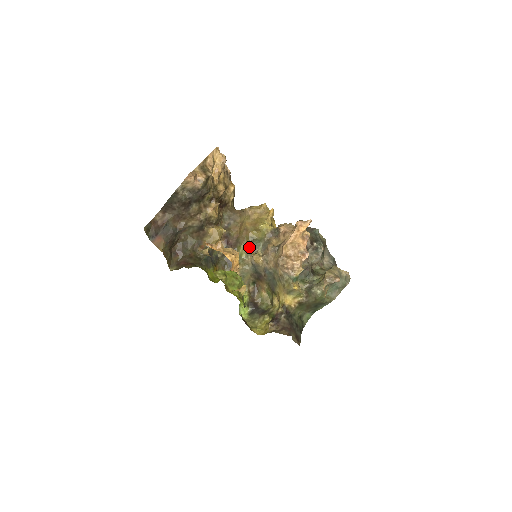
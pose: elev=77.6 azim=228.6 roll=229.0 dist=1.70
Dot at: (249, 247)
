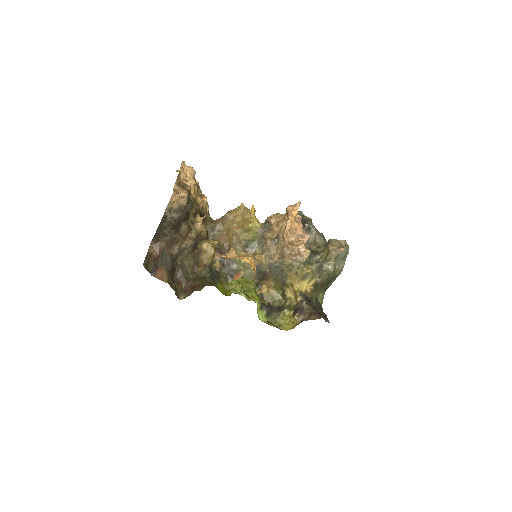
Dot at: (245, 250)
